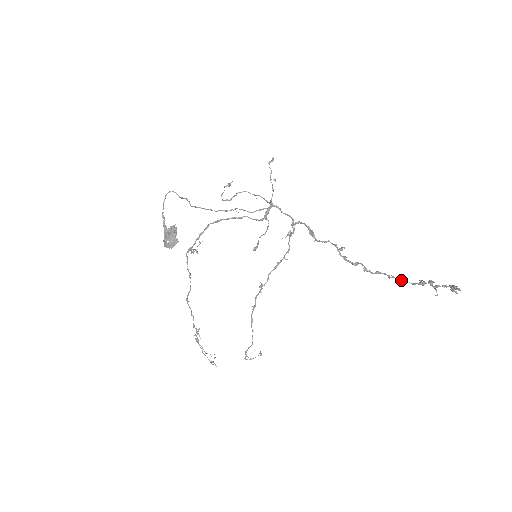
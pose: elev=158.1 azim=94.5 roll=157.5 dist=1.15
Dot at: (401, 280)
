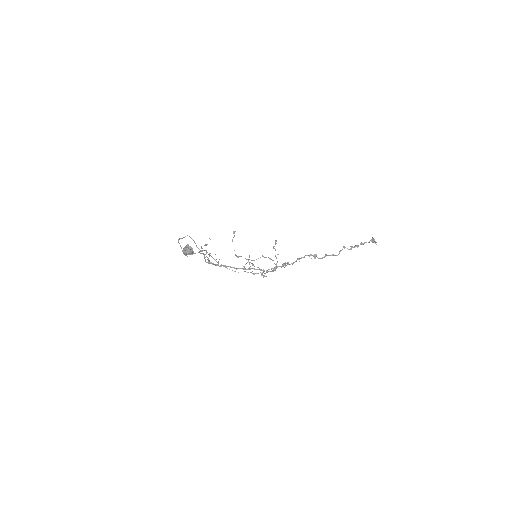
Dot at: (345, 247)
